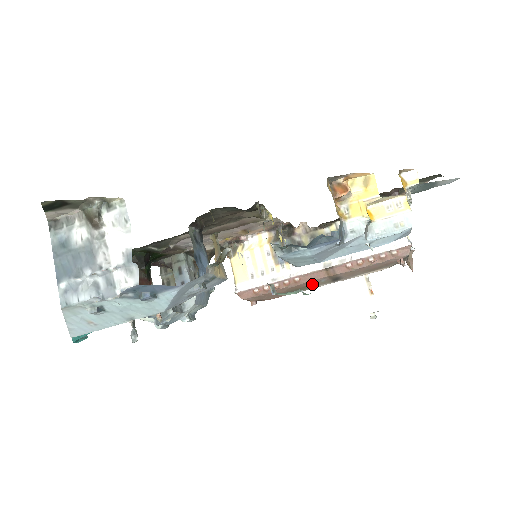
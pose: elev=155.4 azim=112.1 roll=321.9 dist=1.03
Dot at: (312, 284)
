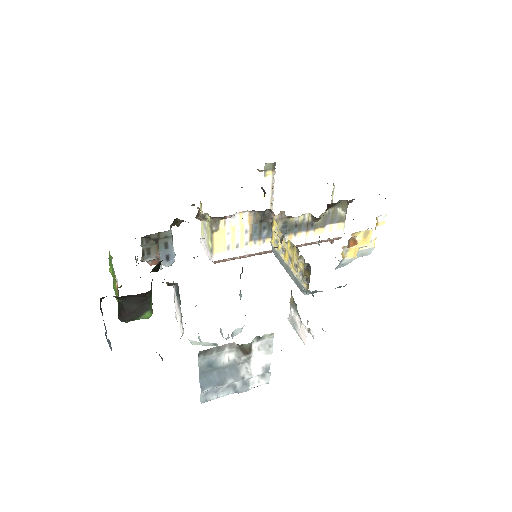
Dot at: occluded
